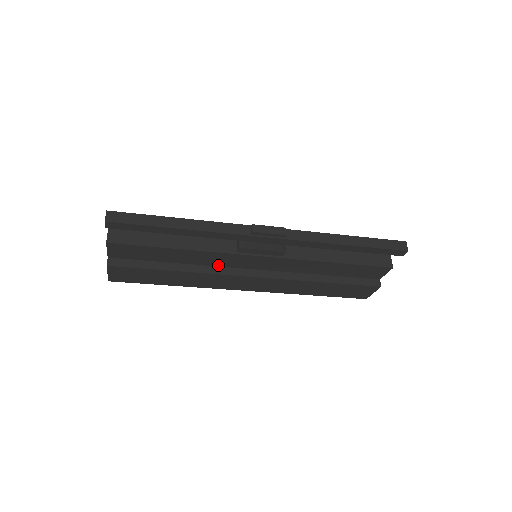
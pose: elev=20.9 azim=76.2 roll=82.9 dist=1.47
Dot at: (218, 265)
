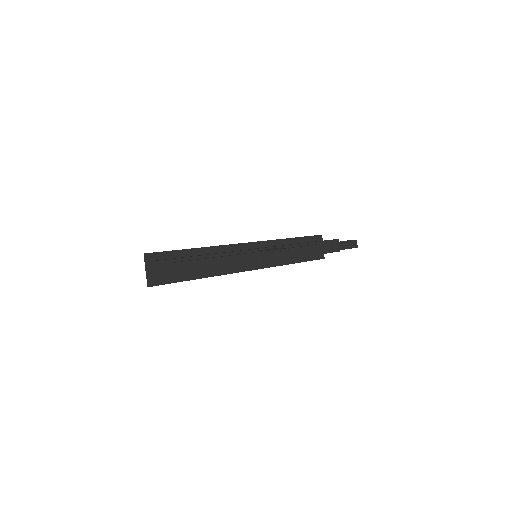
Dot at: occluded
